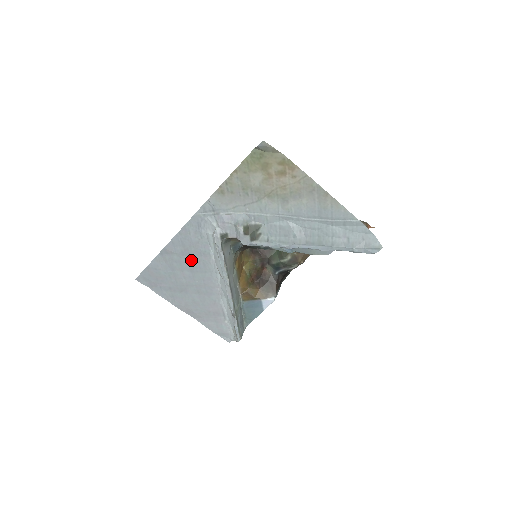
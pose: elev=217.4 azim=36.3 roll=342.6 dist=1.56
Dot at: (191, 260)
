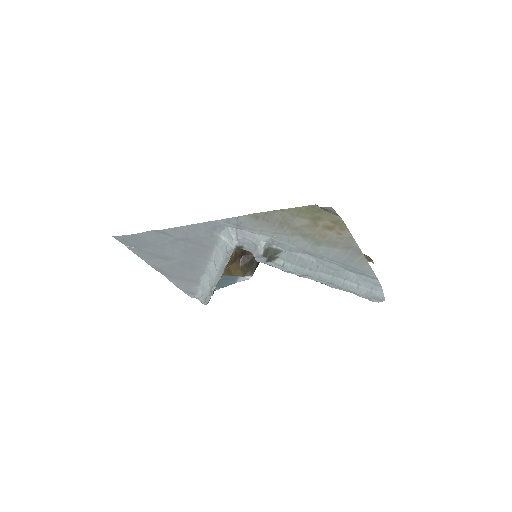
Dot at: (188, 246)
